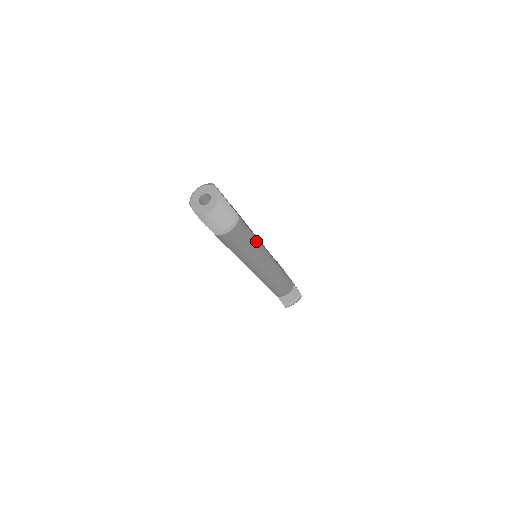
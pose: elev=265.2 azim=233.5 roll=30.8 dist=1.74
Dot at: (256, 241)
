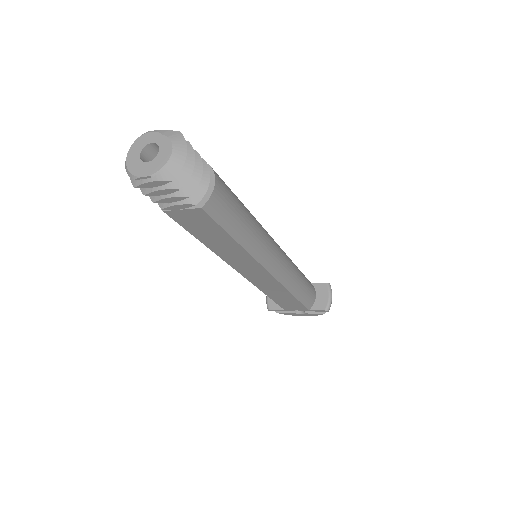
Dot at: (247, 210)
